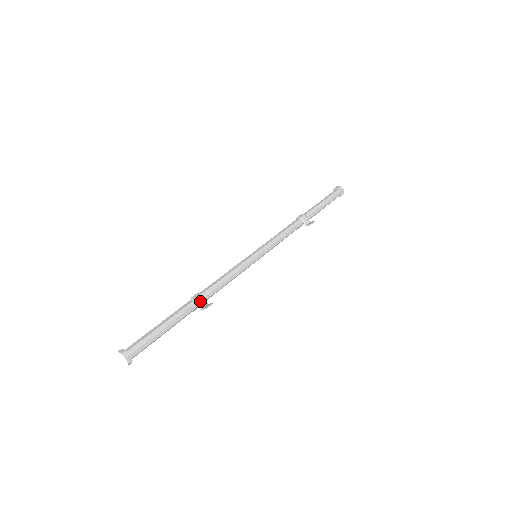
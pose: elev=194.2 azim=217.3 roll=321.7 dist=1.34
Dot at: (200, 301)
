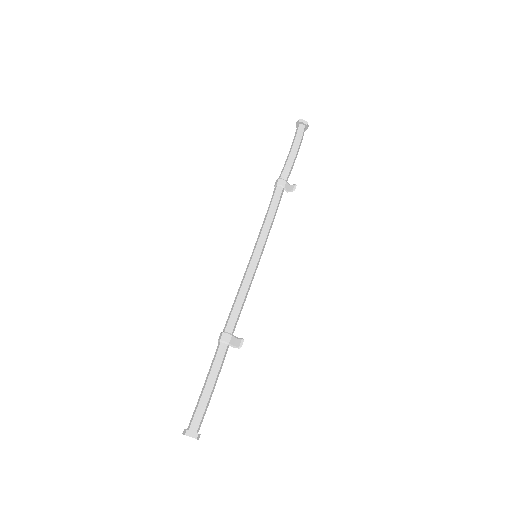
Dot at: (230, 341)
